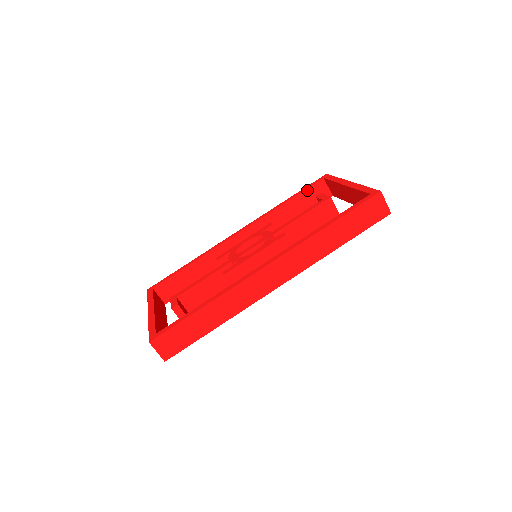
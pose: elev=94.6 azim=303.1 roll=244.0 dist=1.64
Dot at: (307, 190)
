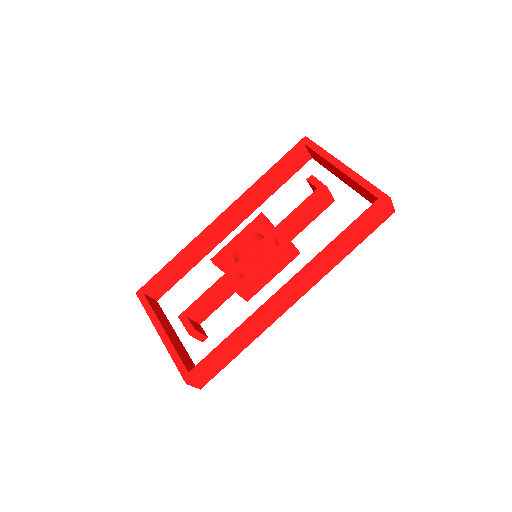
Dot at: (288, 160)
